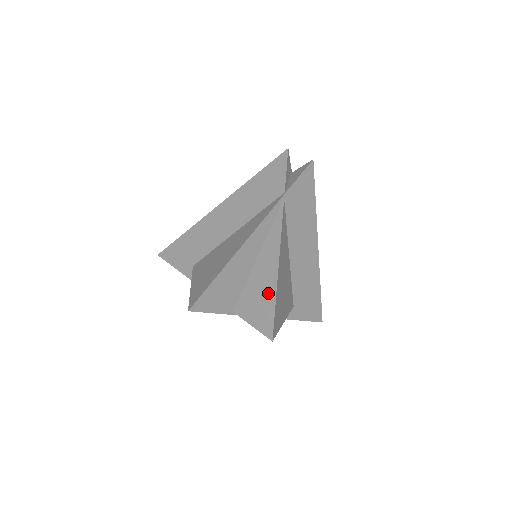
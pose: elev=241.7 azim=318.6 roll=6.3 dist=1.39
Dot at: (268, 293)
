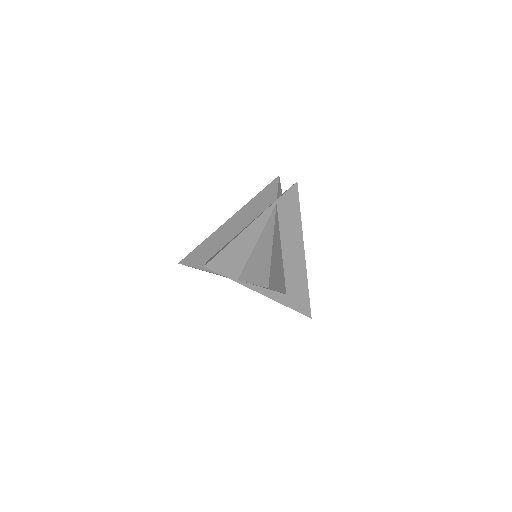
Dot at: (265, 260)
